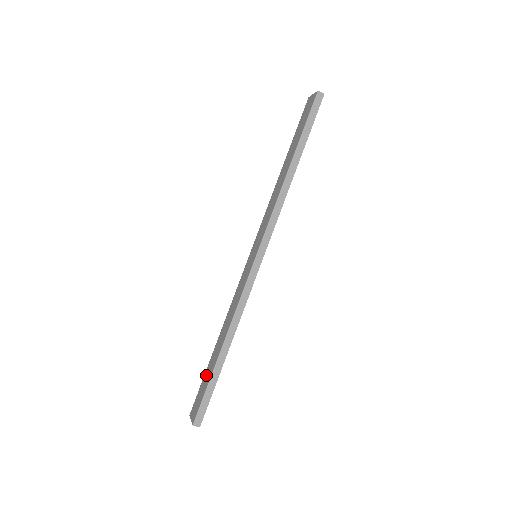
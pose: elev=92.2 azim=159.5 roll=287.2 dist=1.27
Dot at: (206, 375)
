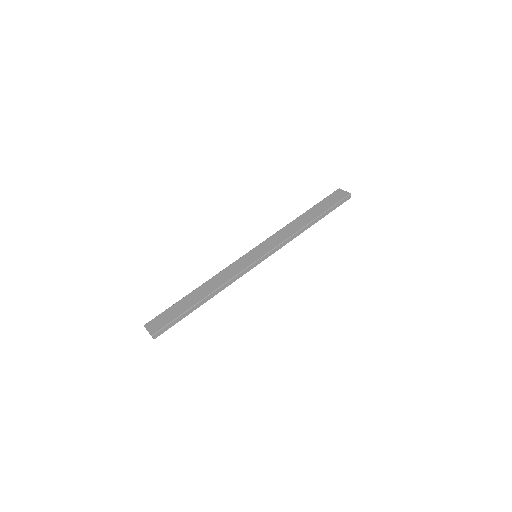
Dot at: (176, 307)
